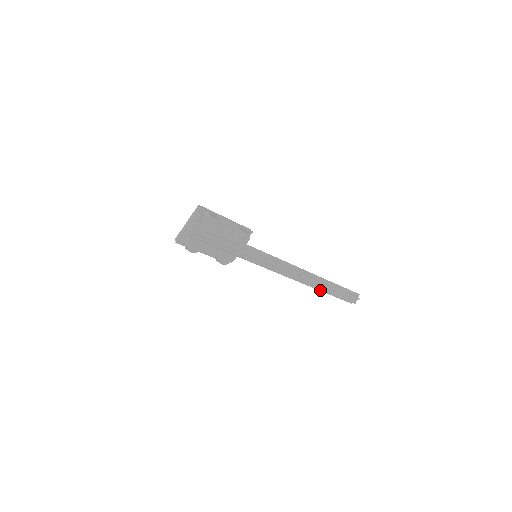
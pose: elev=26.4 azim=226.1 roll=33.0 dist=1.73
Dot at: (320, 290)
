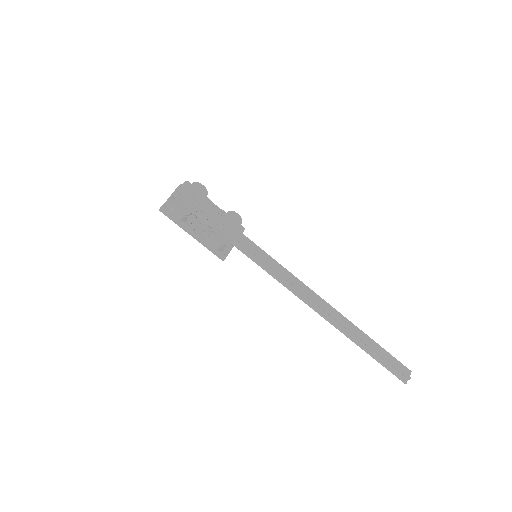
Dot at: (352, 340)
